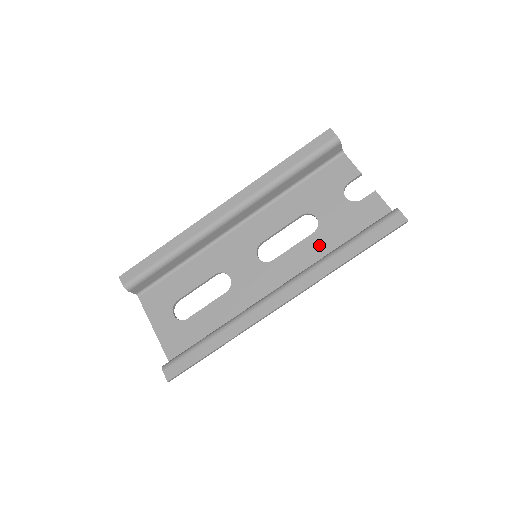
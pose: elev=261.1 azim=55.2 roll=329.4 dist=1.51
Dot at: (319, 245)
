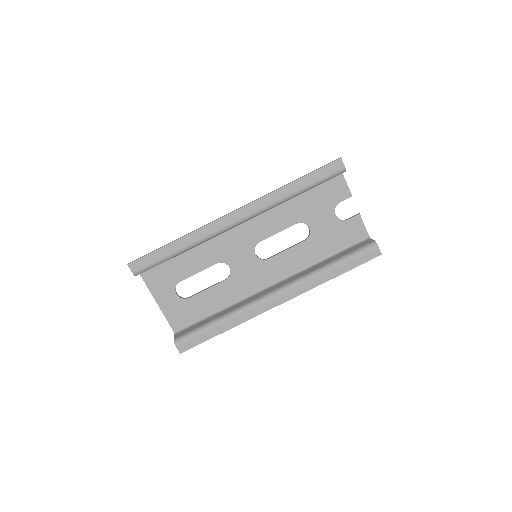
Dot at: (308, 252)
